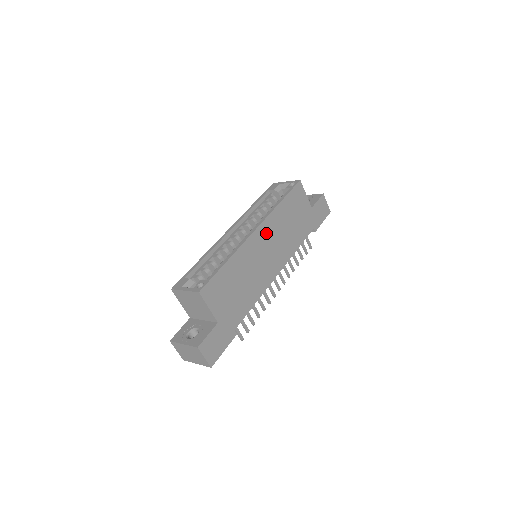
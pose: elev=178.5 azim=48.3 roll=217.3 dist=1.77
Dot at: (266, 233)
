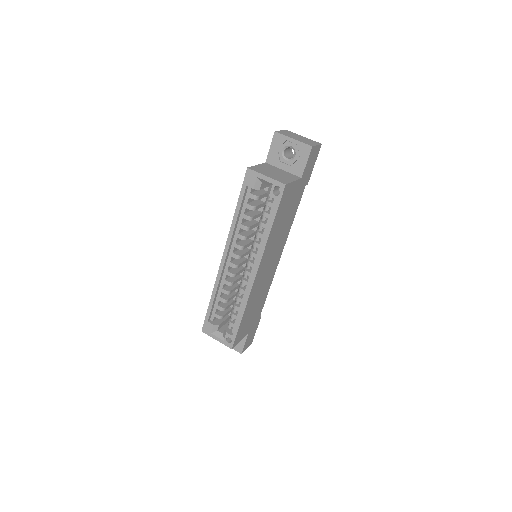
Dot at: (265, 262)
